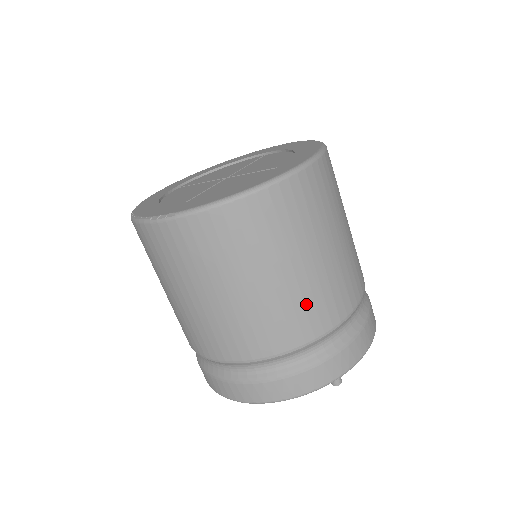
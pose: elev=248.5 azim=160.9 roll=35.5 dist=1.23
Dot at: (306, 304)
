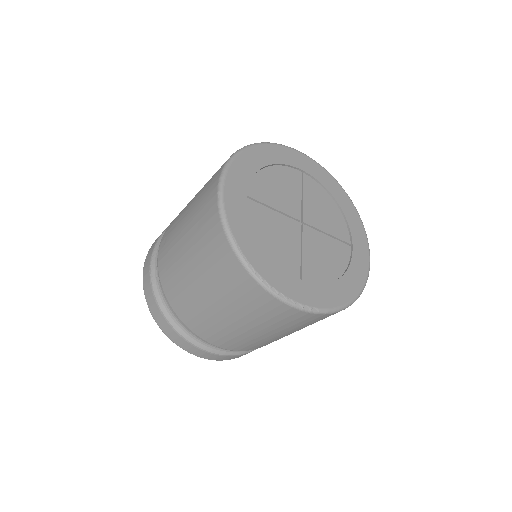
Dot at: occluded
